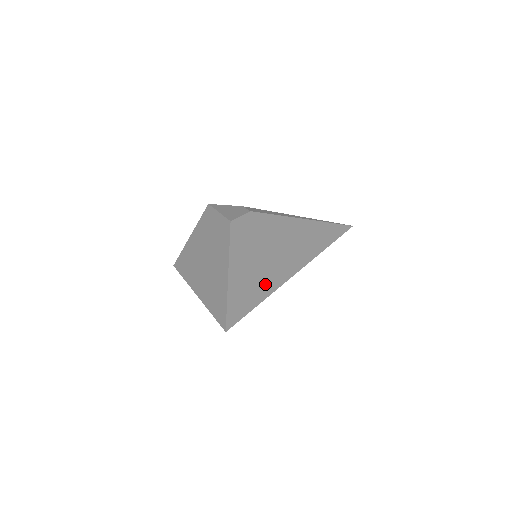
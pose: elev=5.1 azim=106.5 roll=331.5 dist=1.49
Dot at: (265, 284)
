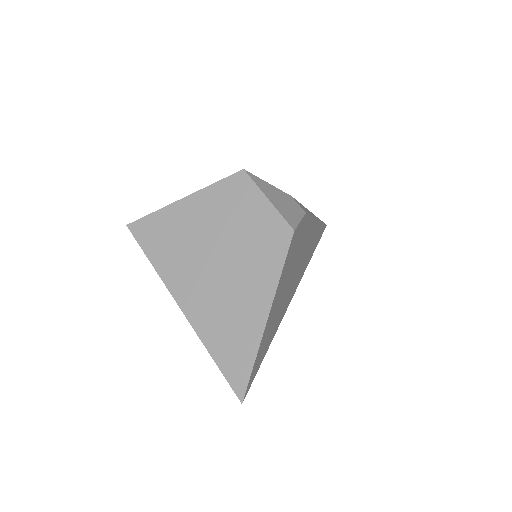
Dot at: (279, 317)
